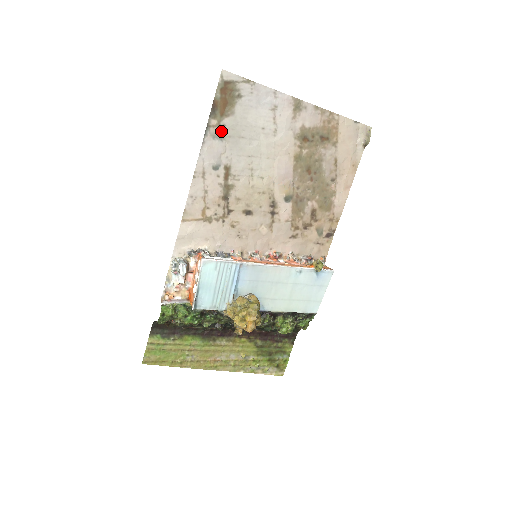
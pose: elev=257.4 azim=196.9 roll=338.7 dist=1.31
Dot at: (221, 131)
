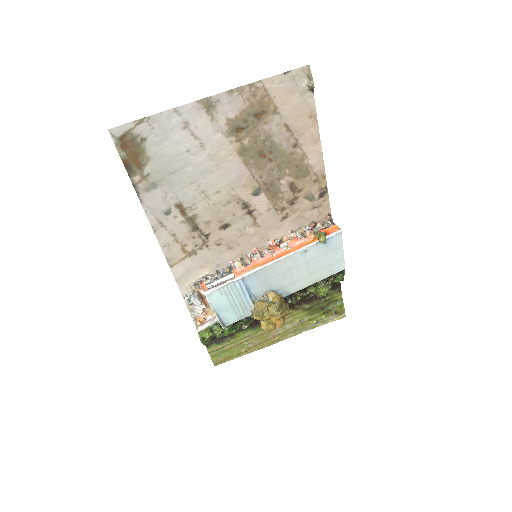
Dot at: (149, 181)
